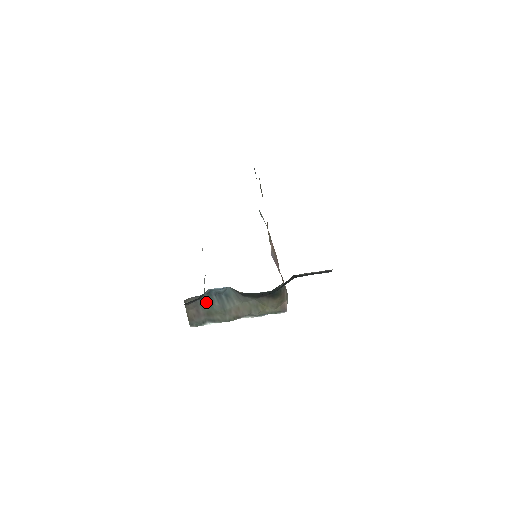
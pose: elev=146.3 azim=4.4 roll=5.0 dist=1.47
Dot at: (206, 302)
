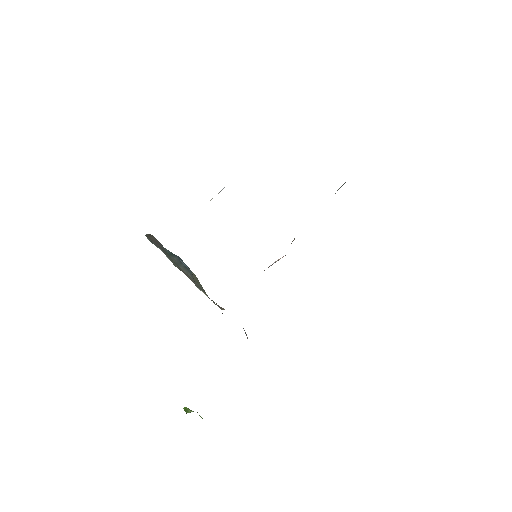
Dot at: (167, 252)
